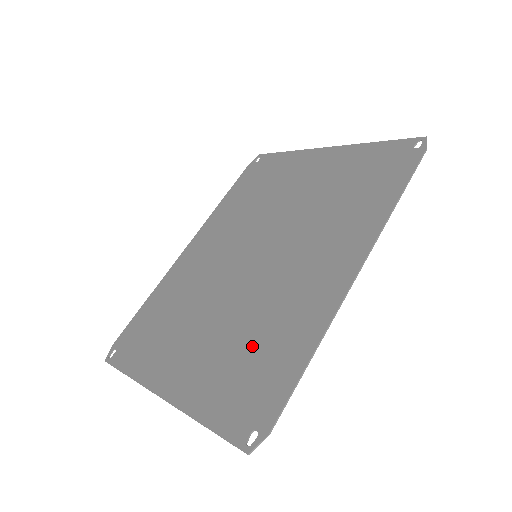
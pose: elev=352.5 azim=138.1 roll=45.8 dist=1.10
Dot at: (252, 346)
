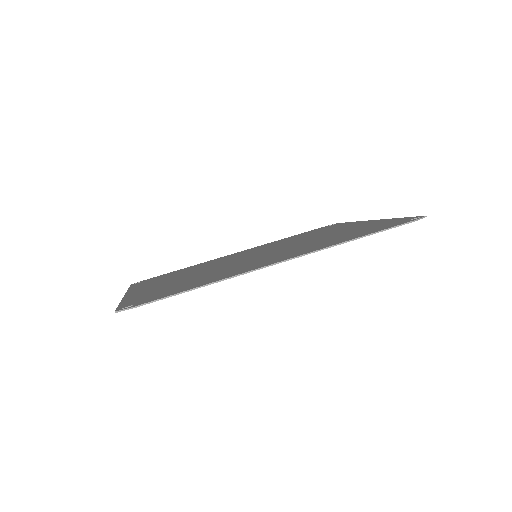
Dot at: (189, 282)
